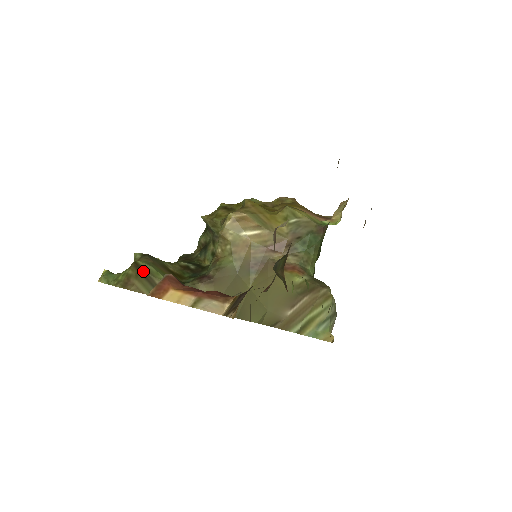
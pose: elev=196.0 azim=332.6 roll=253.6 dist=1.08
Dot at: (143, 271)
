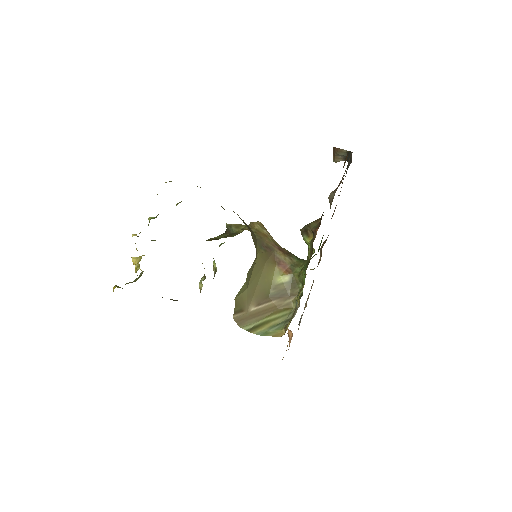
Dot at: occluded
